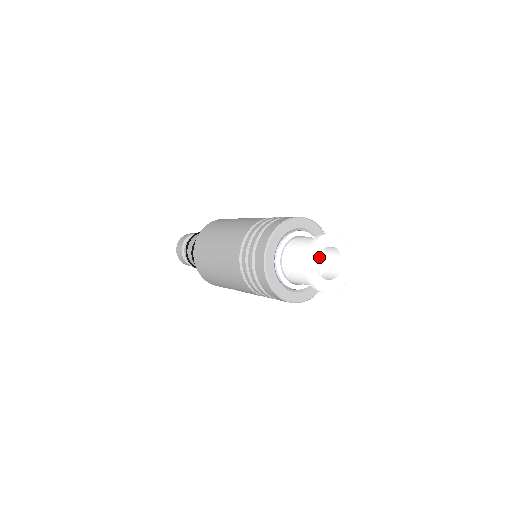
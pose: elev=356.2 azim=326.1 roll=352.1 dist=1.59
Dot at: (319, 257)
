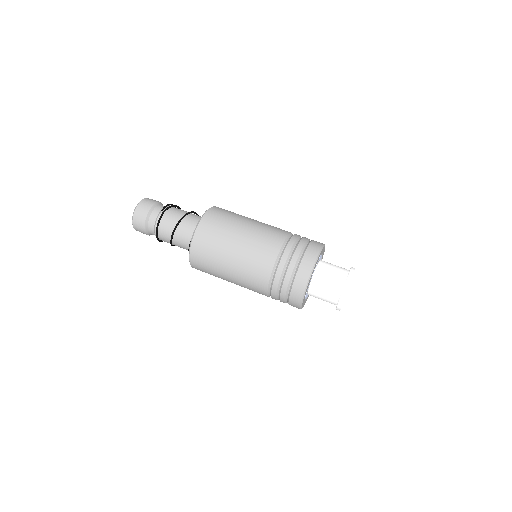
Dot at: occluded
